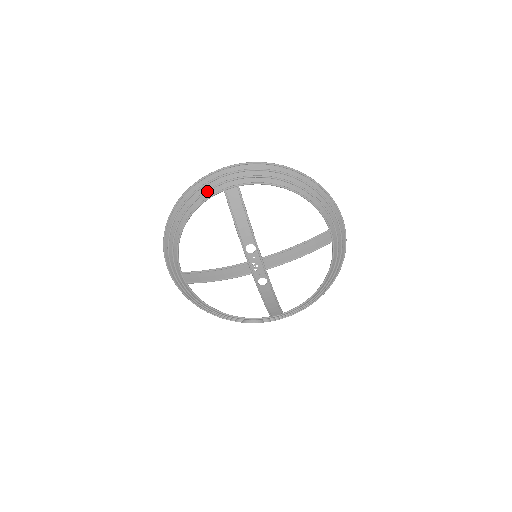
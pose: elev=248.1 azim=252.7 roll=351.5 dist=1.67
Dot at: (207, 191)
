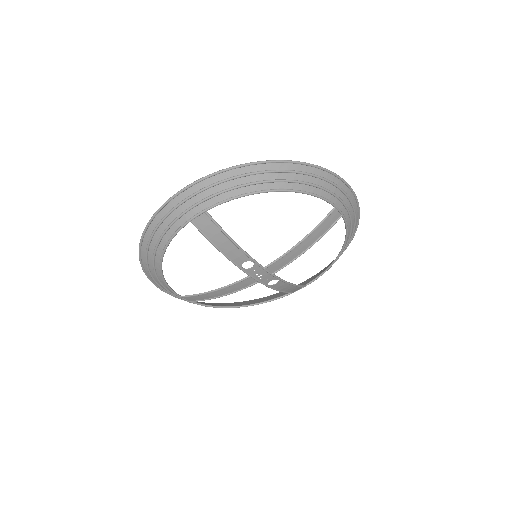
Dot at: (170, 226)
